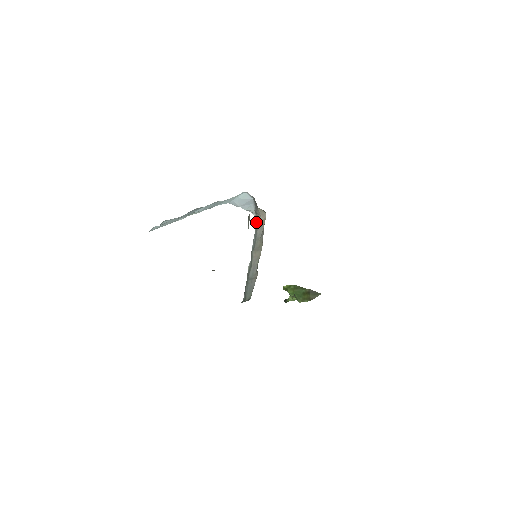
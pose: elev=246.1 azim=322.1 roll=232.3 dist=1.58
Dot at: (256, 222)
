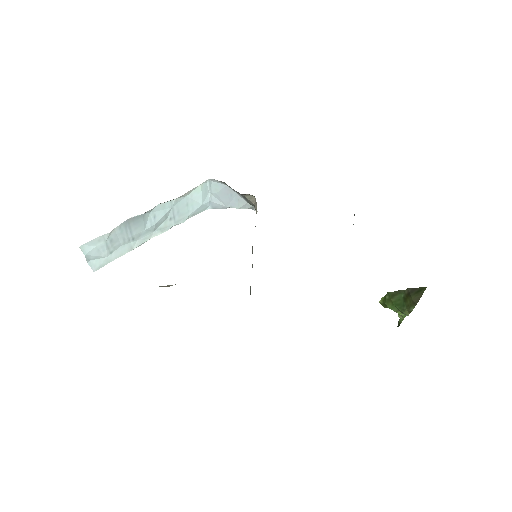
Dot at: occluded
